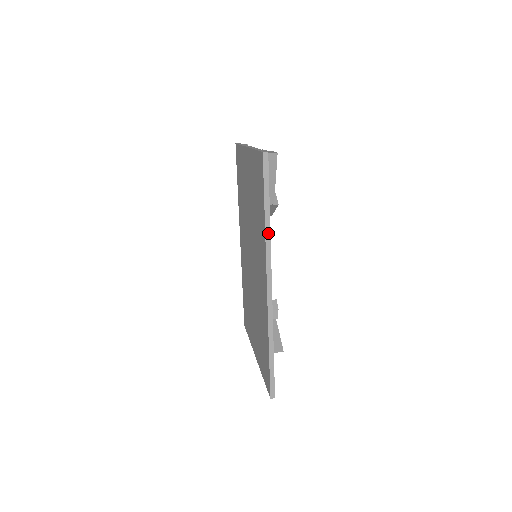
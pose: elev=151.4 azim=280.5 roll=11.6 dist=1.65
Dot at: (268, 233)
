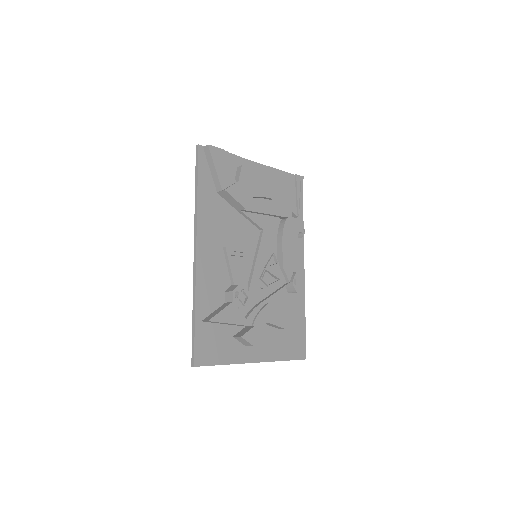
Dot at: (196, 206)
